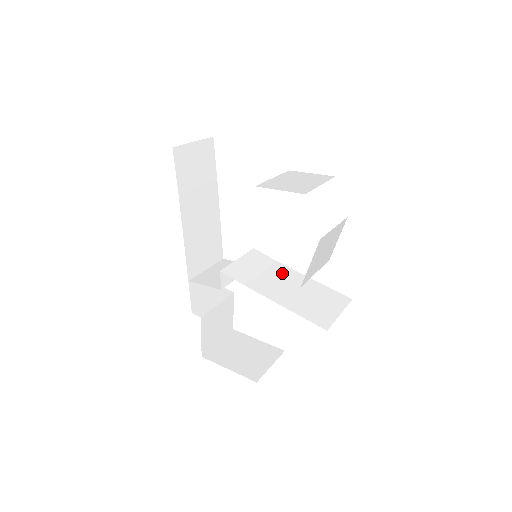
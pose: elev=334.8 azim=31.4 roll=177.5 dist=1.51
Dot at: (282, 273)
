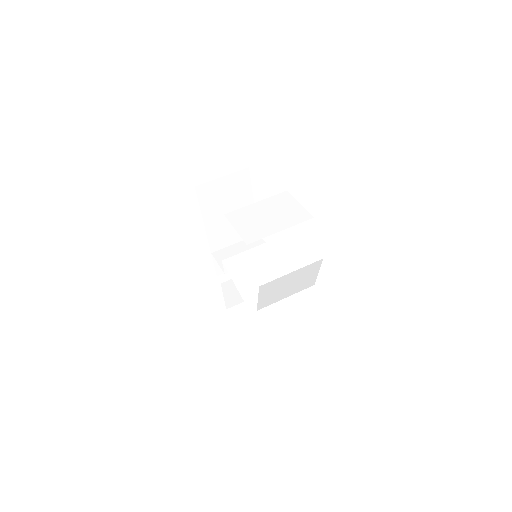
Dot at: (280, 276)
